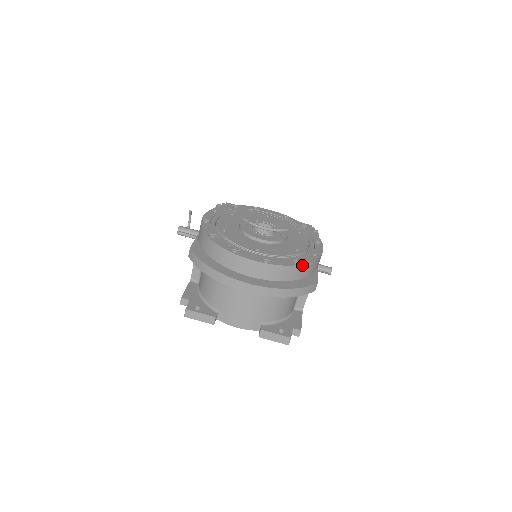
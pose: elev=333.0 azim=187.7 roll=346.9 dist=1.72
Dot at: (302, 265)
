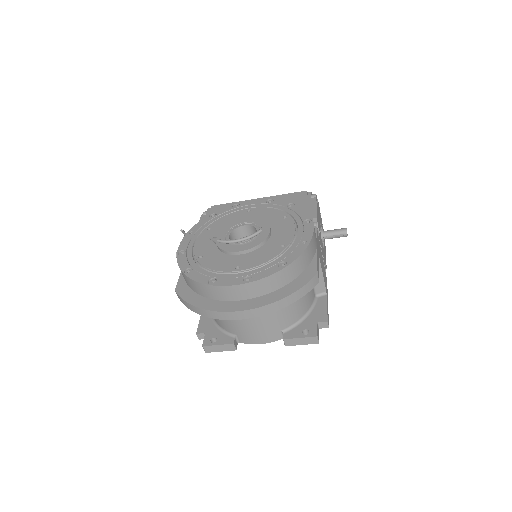
Dot at: (289, 265)
